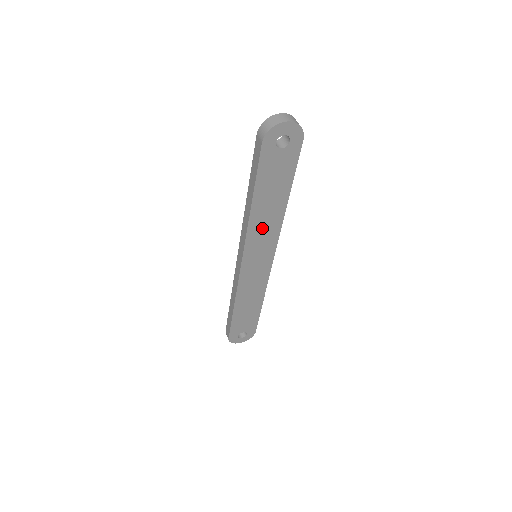
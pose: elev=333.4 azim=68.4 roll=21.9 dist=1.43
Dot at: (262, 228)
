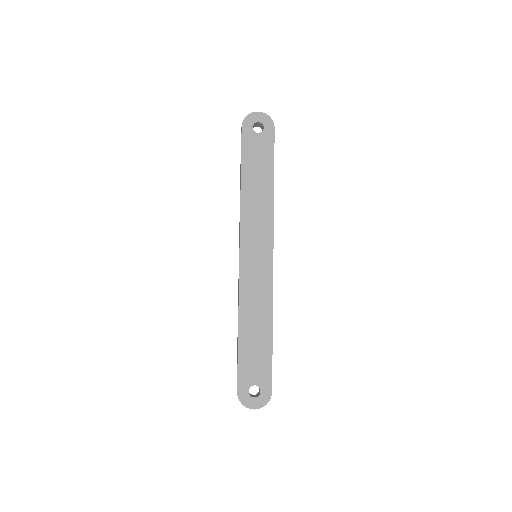
Dot at: (254, 213)
